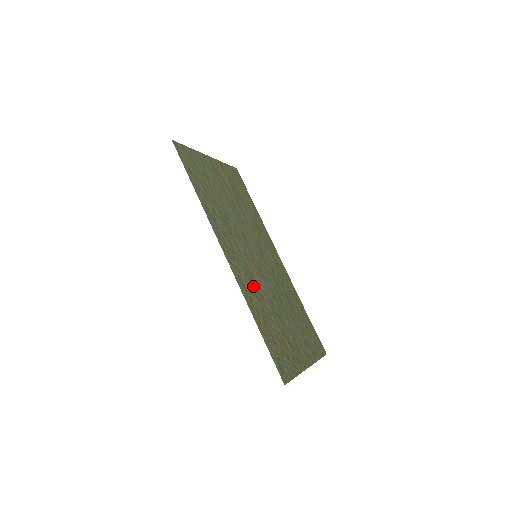
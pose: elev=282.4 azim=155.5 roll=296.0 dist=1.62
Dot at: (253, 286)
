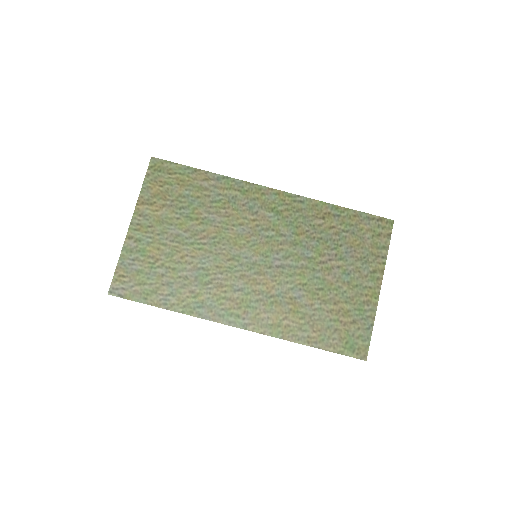
Dot at: (279, 306)
